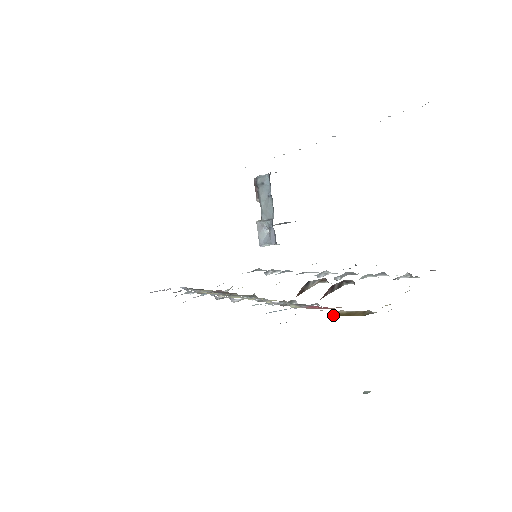
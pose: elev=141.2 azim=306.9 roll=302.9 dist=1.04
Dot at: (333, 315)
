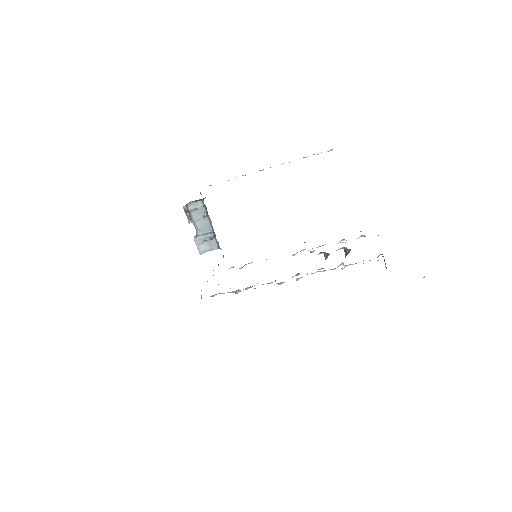
Dot at: (377, 260)
